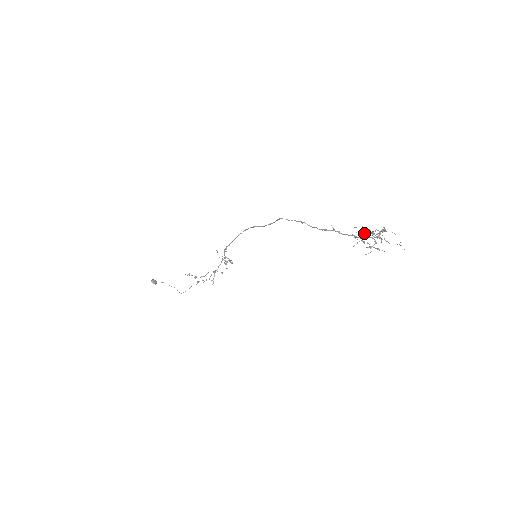
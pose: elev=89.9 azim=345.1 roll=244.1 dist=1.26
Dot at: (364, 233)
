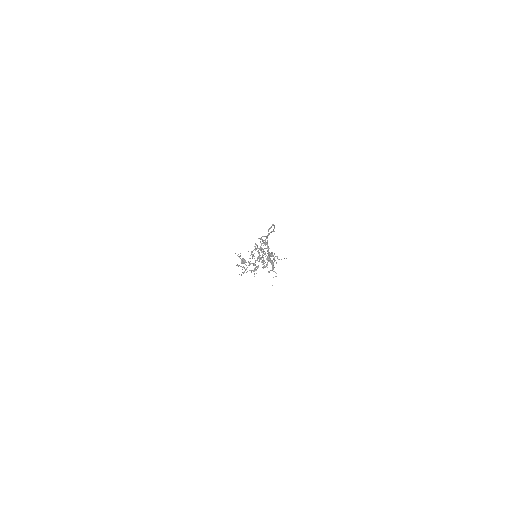
Dot at: (260, 249)
